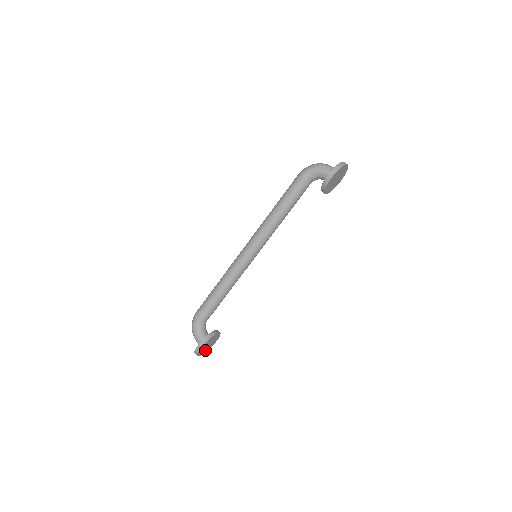
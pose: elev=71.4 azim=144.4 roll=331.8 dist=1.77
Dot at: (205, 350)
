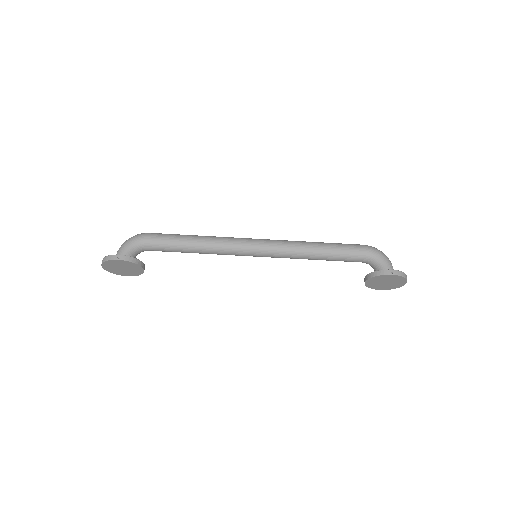
Dot at: (112, 269)
